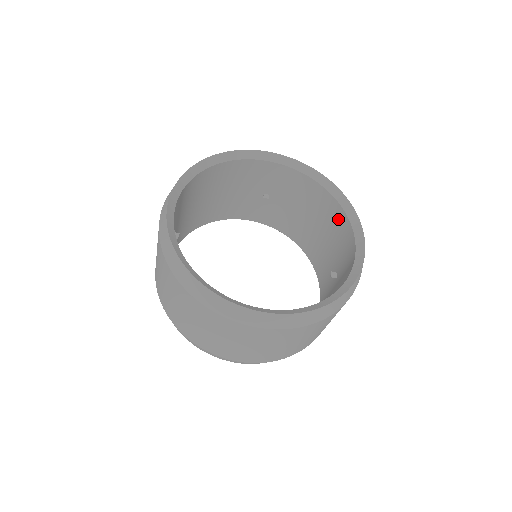
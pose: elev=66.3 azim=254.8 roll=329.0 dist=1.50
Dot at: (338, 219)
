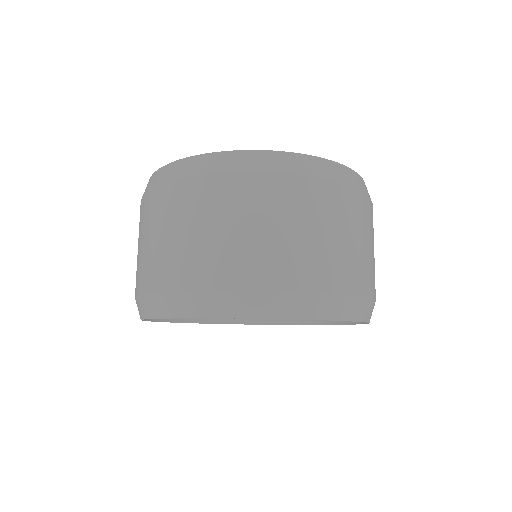
Dot at: occluded
